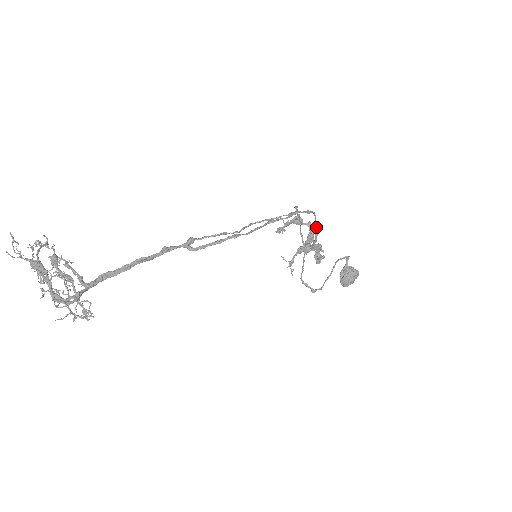
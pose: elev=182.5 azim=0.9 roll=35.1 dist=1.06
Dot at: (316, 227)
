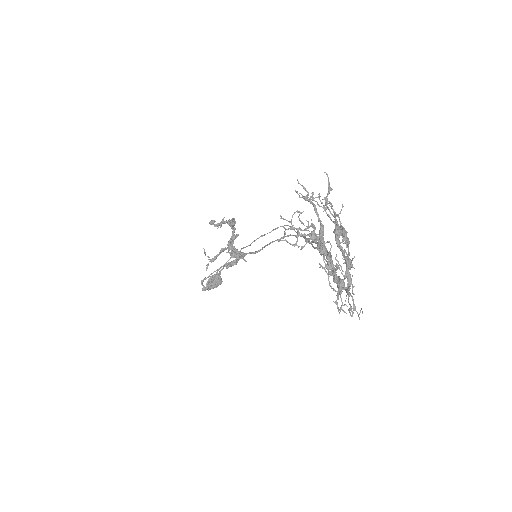
Dot at: occluded
